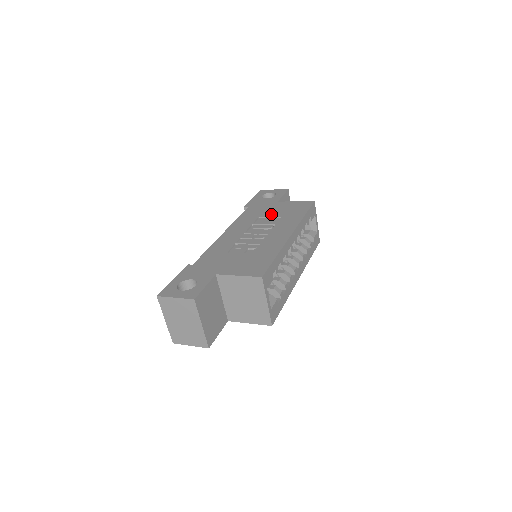
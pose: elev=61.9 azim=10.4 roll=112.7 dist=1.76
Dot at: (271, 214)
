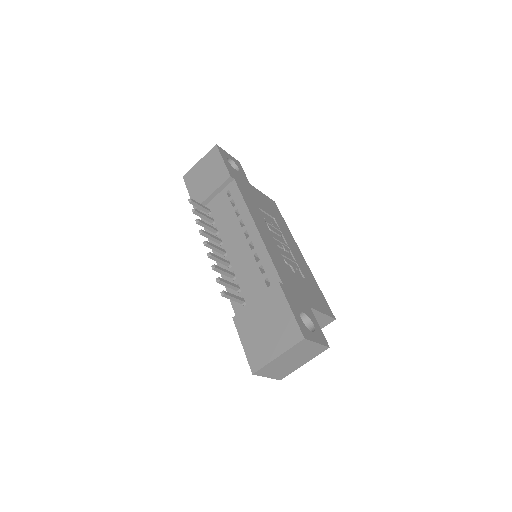
Dot at: (265, 209)
